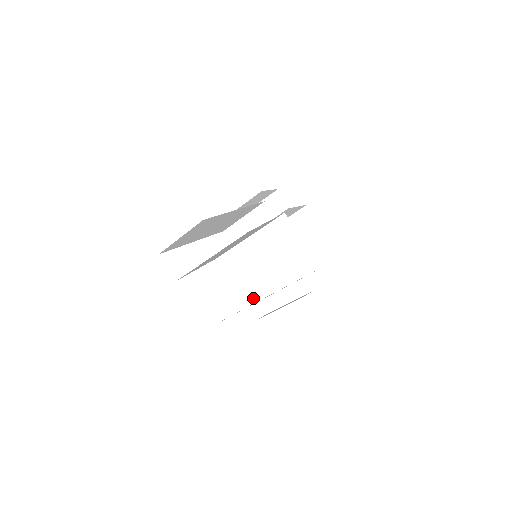
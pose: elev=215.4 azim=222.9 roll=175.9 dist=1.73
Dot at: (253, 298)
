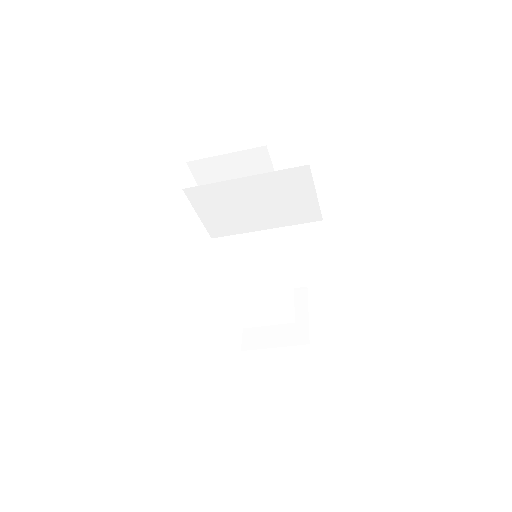
Dot at: (221, 292)
